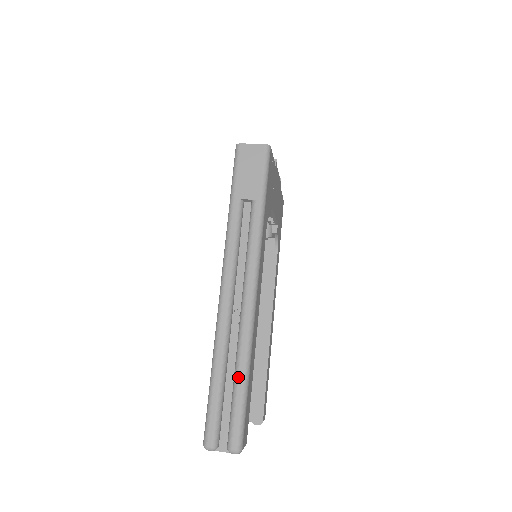
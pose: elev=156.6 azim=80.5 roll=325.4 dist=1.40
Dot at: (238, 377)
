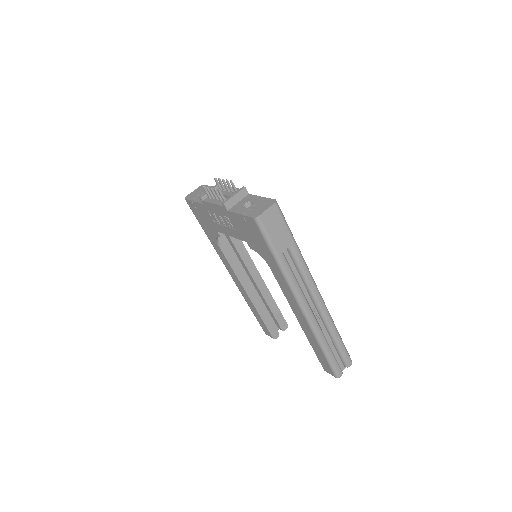
Dot at: (336, 338)
